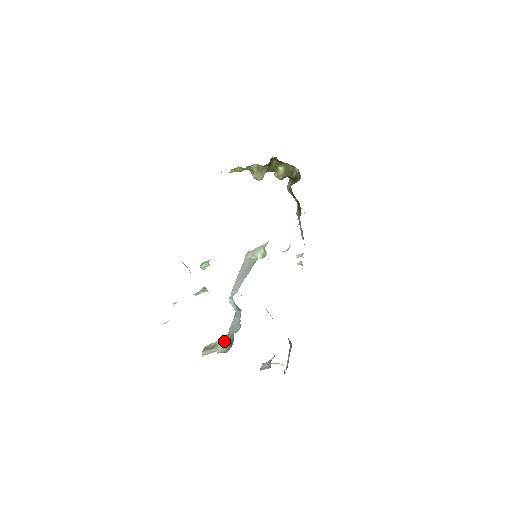
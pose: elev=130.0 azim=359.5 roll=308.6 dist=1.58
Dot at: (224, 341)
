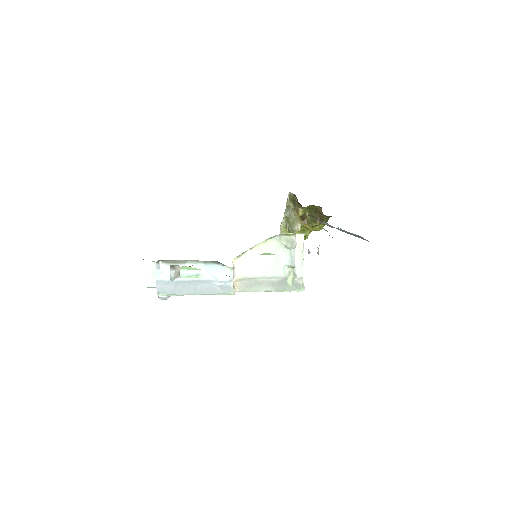
Dot at: occluded
